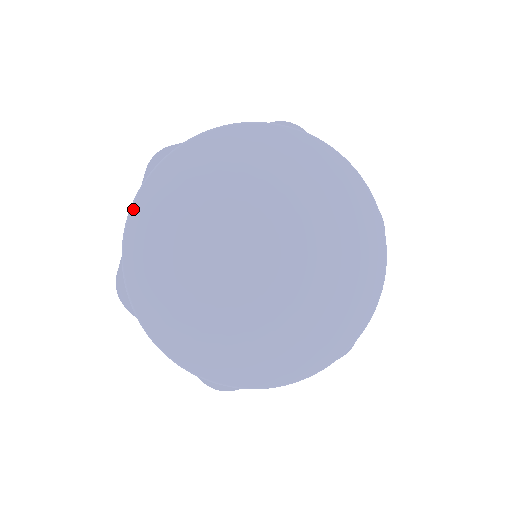
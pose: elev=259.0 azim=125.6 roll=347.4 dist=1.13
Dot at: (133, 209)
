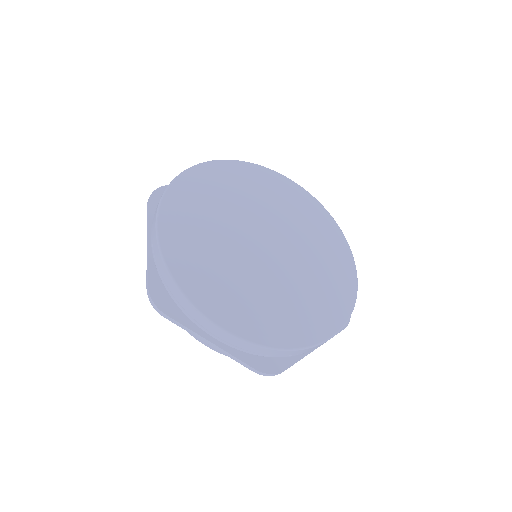
Dot at: (216, 161)
